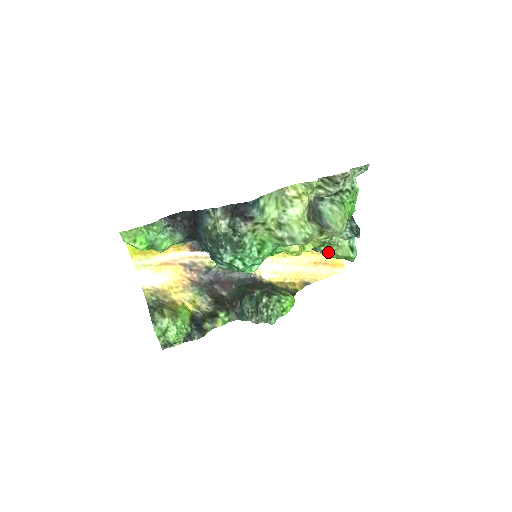
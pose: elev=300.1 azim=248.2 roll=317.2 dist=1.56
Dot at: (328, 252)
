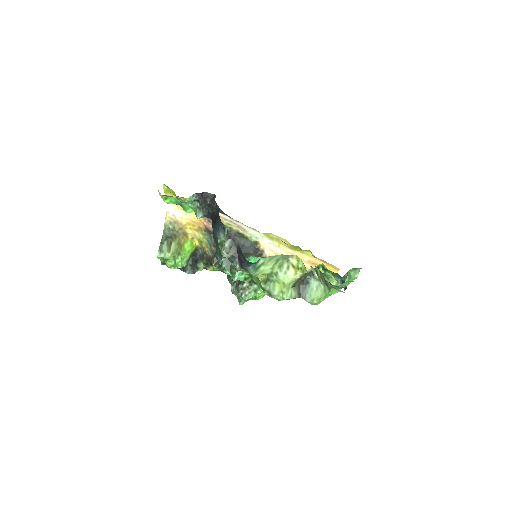
Dot at: occluded
